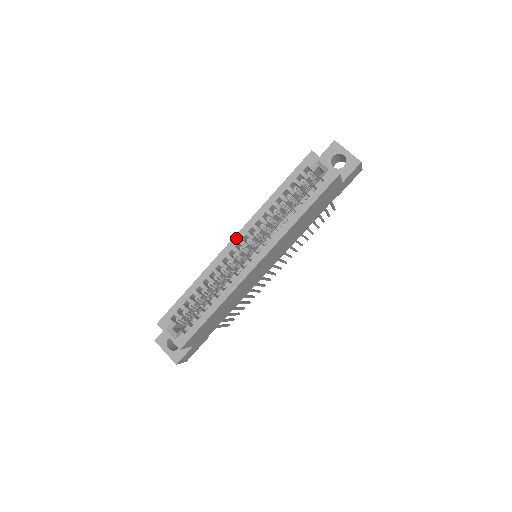
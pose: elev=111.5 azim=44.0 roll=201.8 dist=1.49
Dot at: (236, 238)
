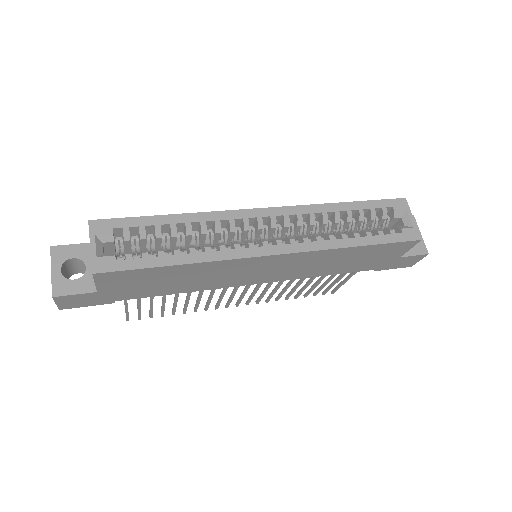
Dot at: (270, 210)
